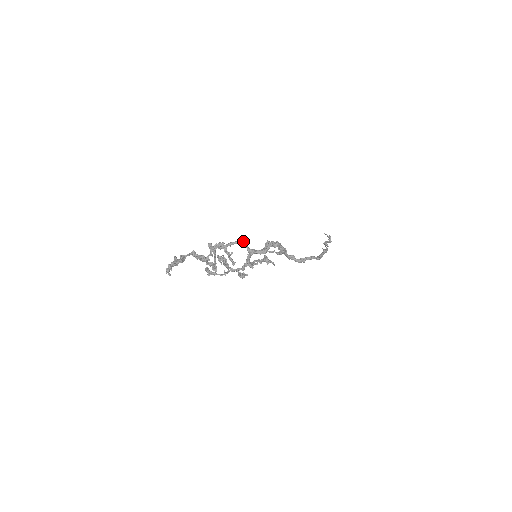
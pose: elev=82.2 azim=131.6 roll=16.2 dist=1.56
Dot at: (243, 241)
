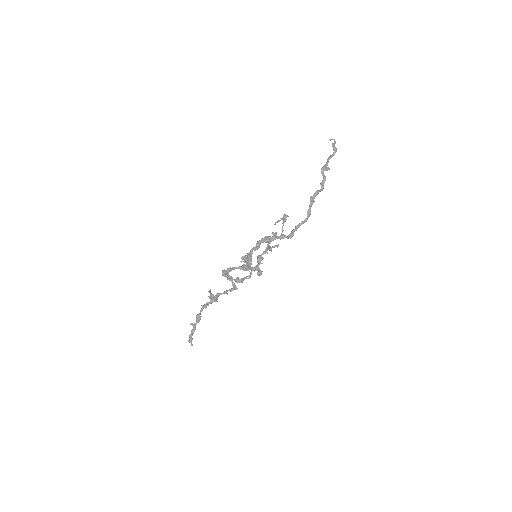
Dot at: (228, 271)
